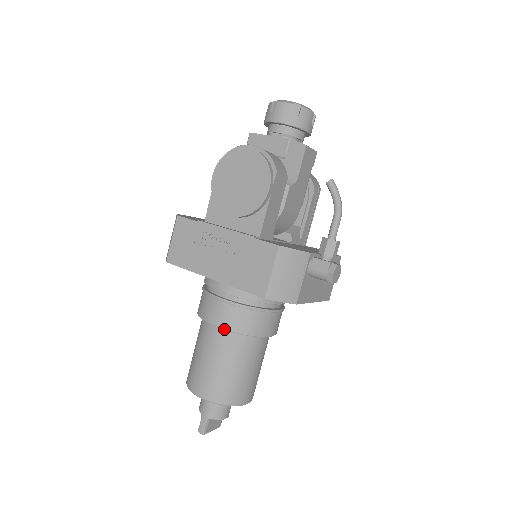
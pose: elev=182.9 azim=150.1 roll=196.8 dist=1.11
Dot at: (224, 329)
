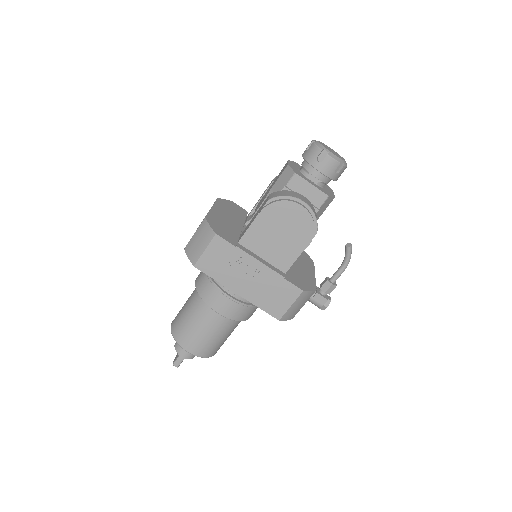
Dot at: occluded
